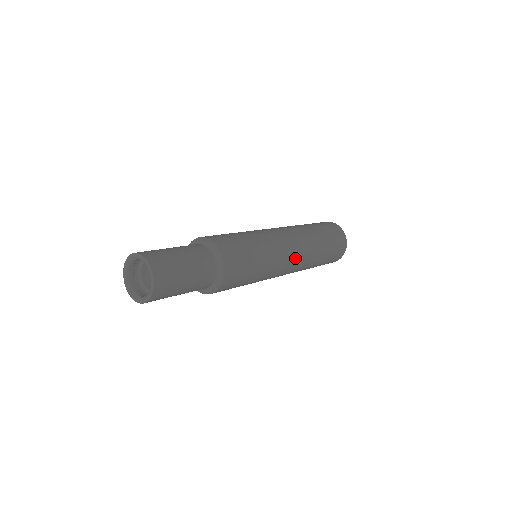
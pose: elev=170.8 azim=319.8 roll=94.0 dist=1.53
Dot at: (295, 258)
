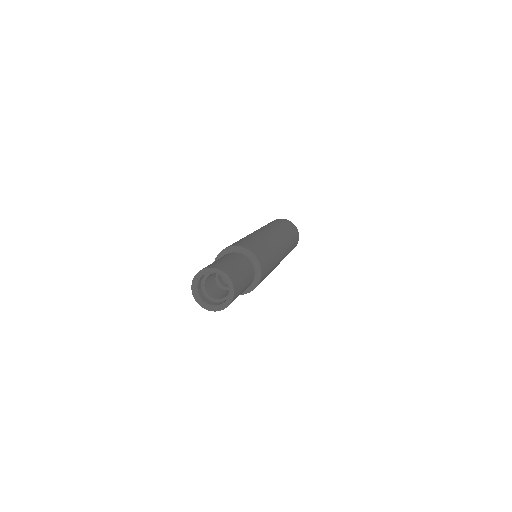
Dot at: occluded
